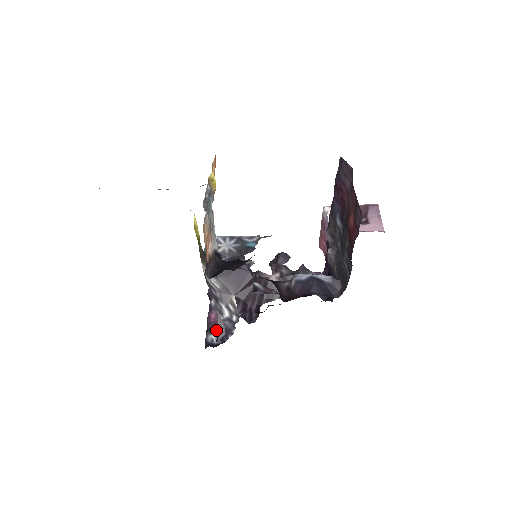
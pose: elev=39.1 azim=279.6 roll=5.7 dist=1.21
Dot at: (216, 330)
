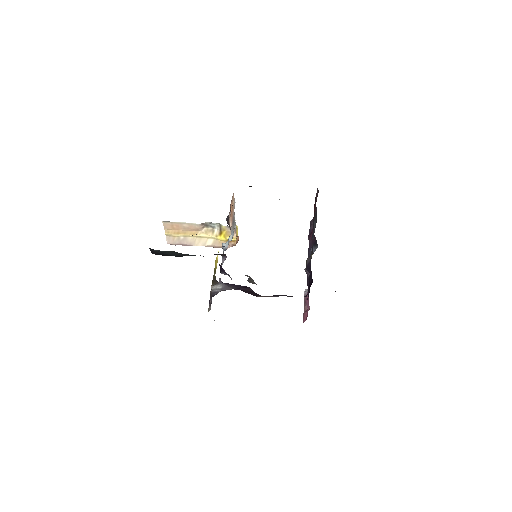
Dot at: occluded
